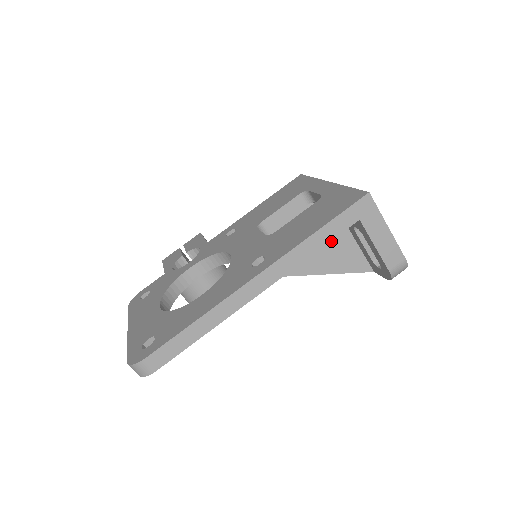
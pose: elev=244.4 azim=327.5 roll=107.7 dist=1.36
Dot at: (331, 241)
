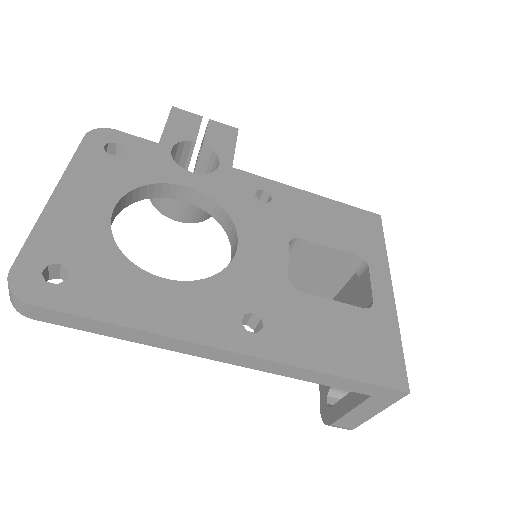
Dot at: occluded
